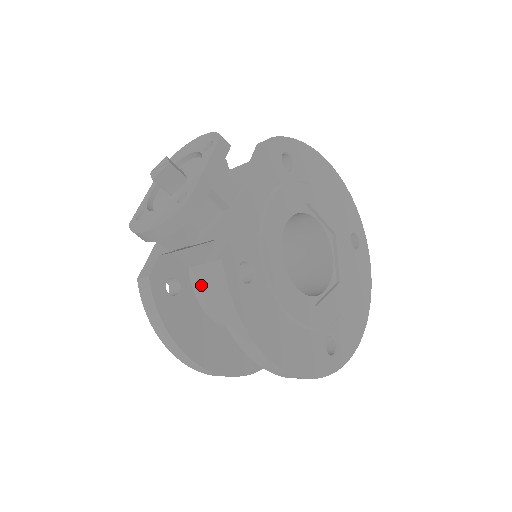
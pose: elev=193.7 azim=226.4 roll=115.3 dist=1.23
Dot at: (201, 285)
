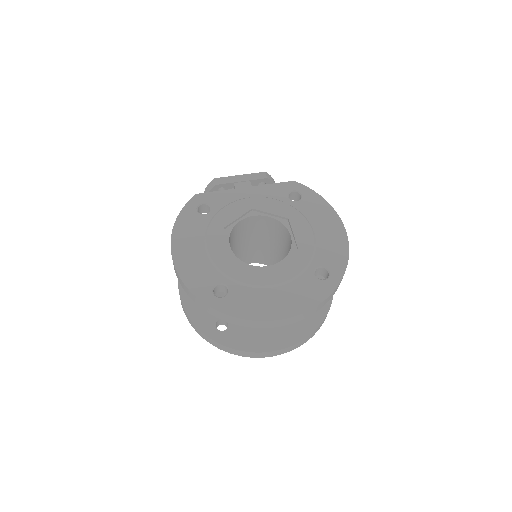
Dot at: occluded
